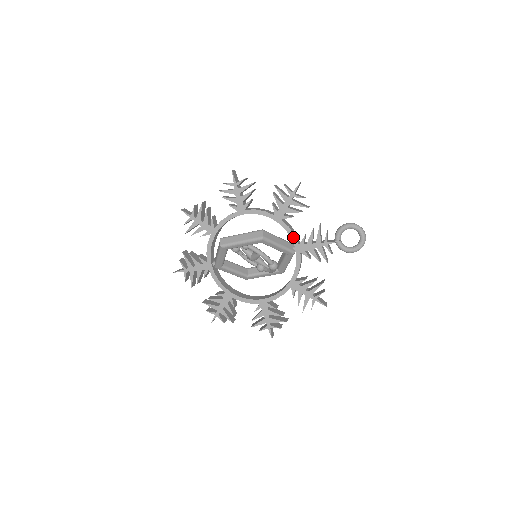
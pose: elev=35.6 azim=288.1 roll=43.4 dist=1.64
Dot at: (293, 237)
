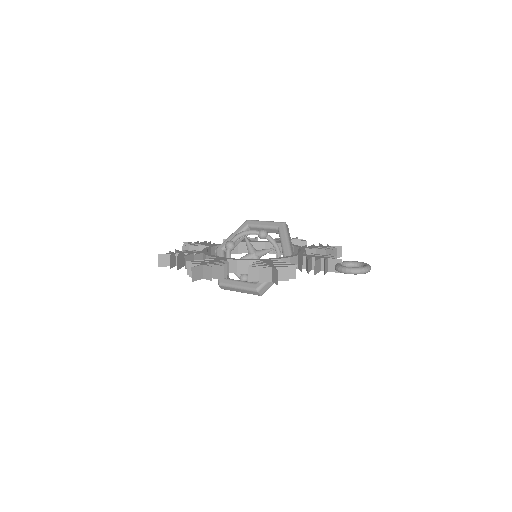
Dot at: occluded
